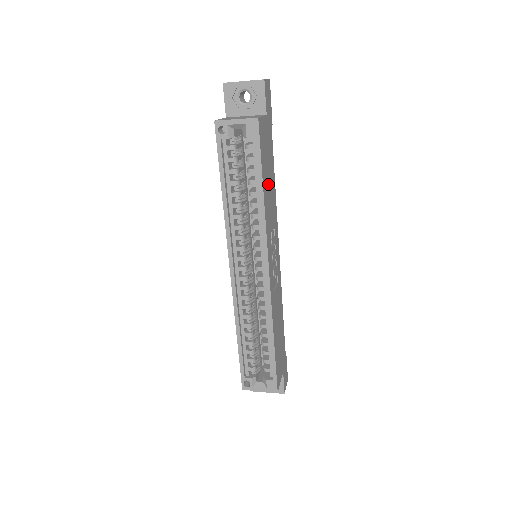
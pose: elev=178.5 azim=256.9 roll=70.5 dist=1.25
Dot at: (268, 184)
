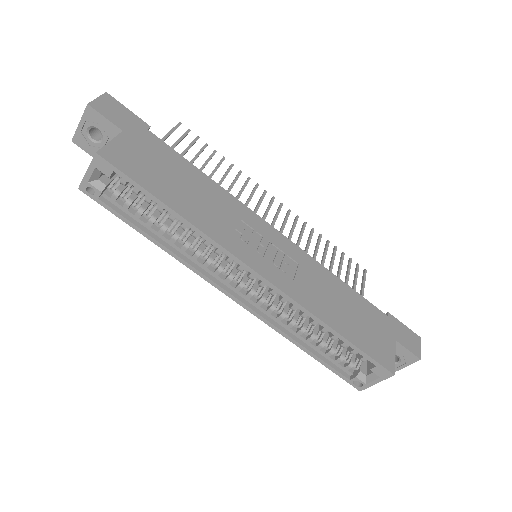
Dot at: (184, 191)
